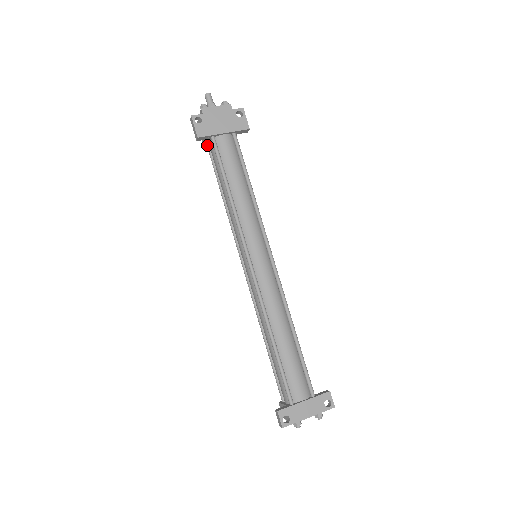
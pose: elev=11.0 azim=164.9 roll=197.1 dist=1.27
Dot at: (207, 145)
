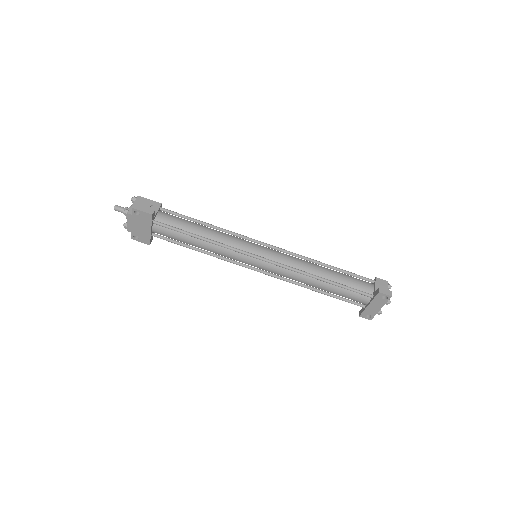
Dot at: occluded
